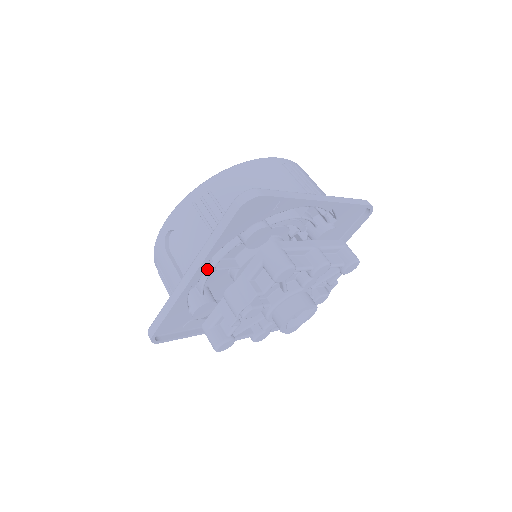
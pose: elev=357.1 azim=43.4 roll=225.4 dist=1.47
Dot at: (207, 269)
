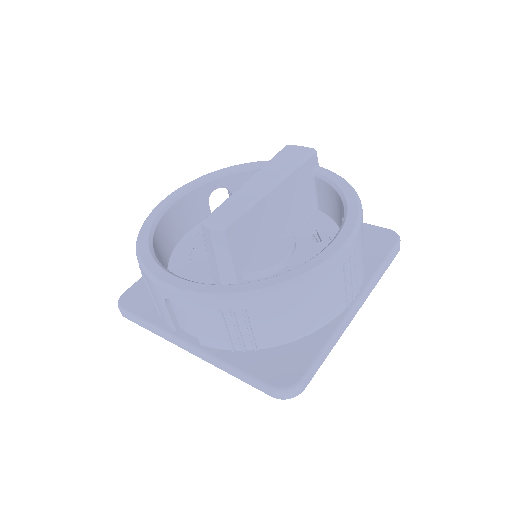
Dot at: occluded
